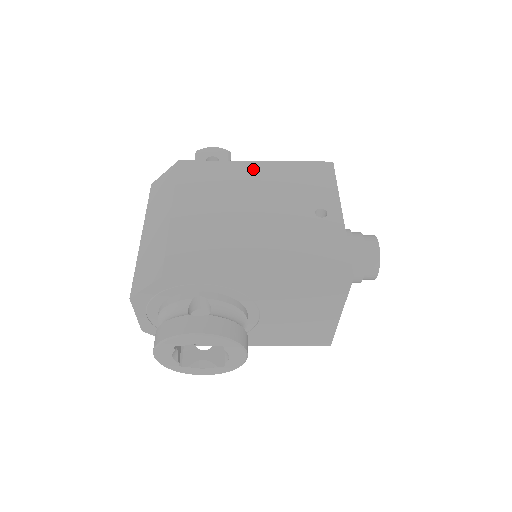
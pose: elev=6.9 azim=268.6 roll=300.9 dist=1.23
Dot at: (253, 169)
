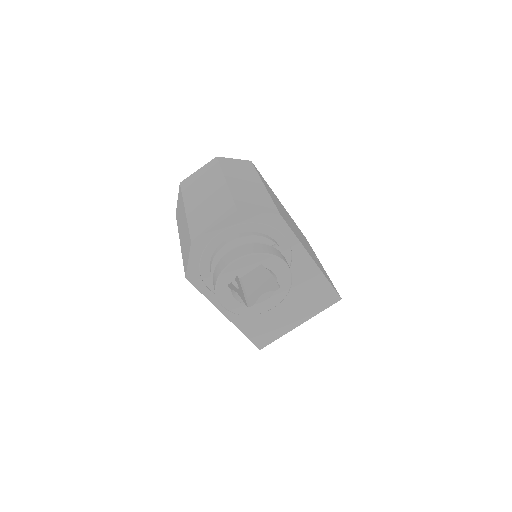
Dot at: (282, 205)
